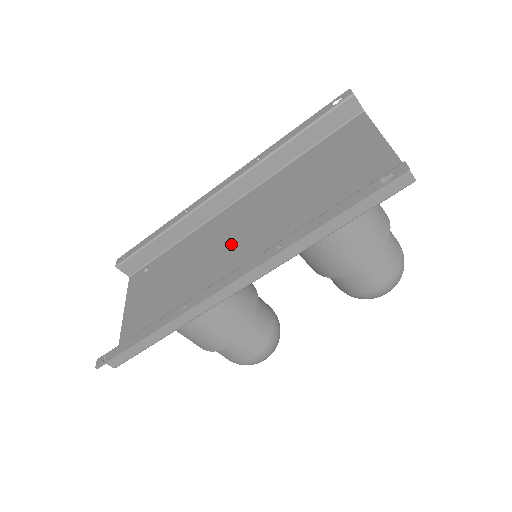
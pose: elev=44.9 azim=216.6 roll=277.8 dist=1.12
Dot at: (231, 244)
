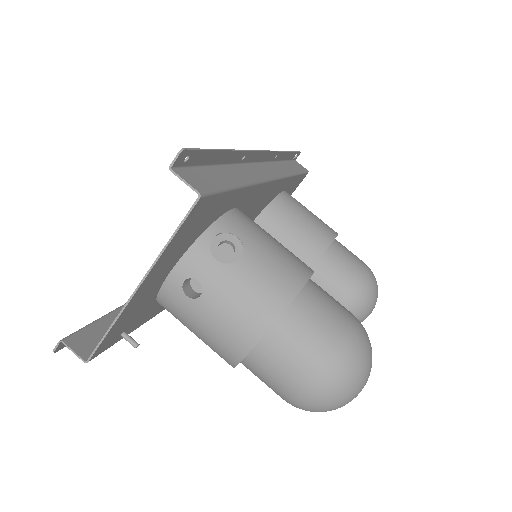
Dot at: occluded
